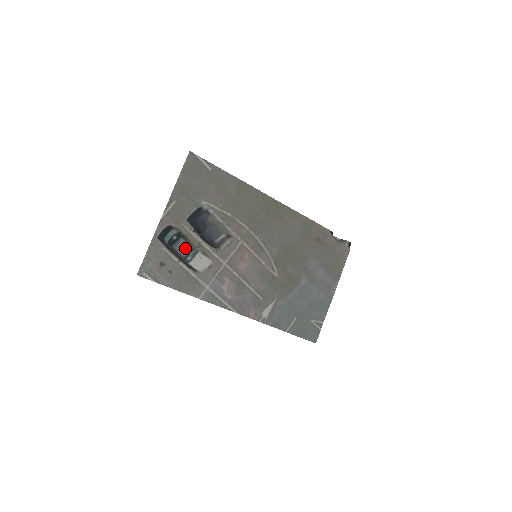
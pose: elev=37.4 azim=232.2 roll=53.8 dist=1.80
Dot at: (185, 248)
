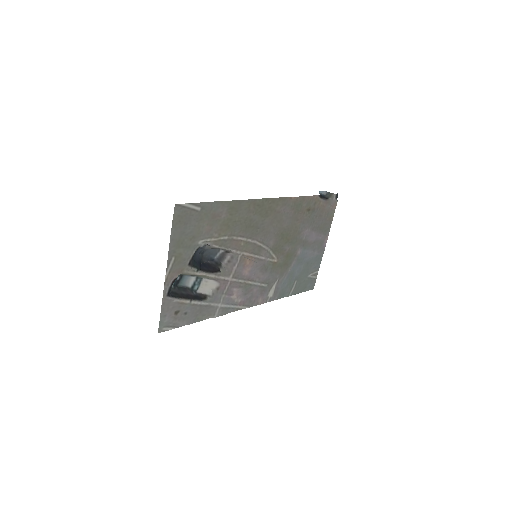
Dot at: (189, 280)
